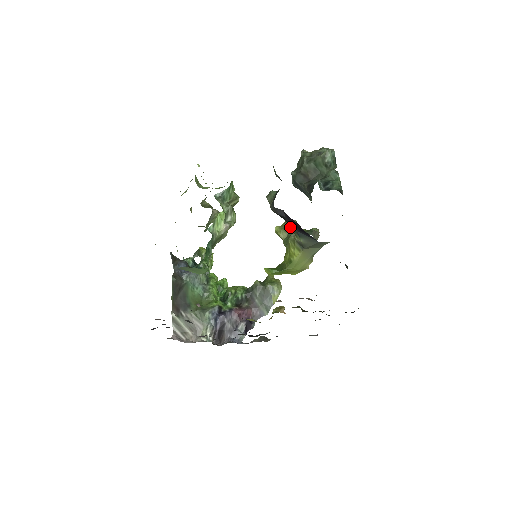
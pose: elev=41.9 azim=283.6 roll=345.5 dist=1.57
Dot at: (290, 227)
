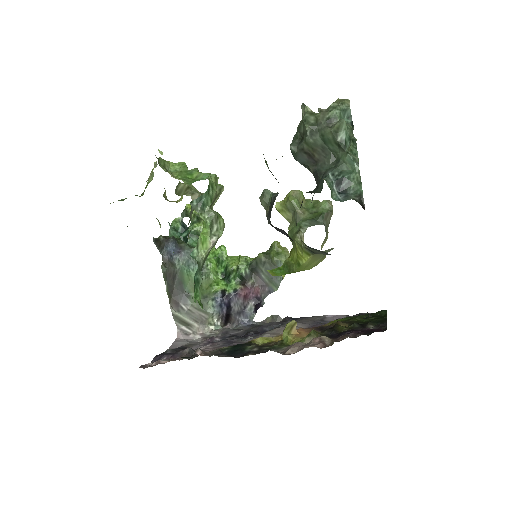
Dot at: (294, 208)
